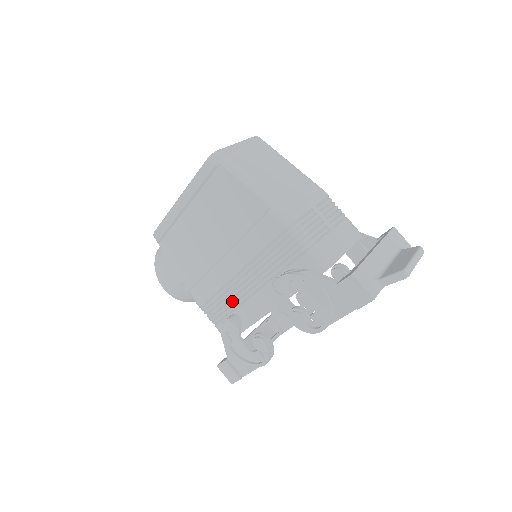
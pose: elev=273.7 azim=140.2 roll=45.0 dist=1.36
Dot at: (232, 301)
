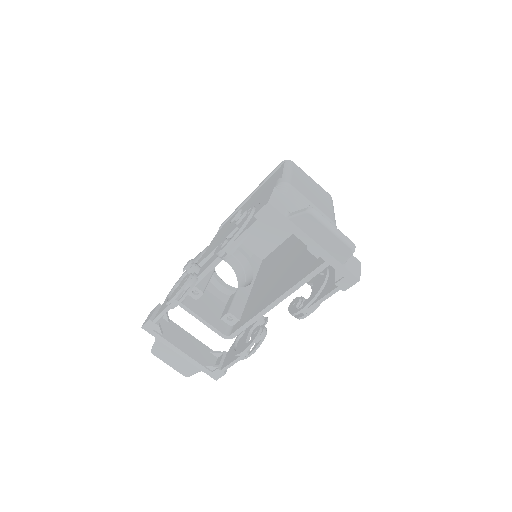
Dot at: occluded
